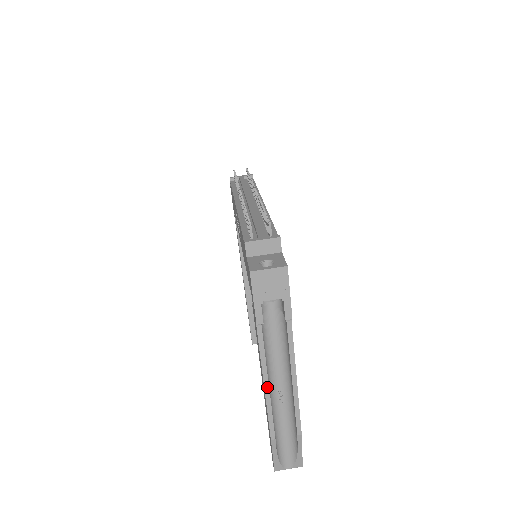
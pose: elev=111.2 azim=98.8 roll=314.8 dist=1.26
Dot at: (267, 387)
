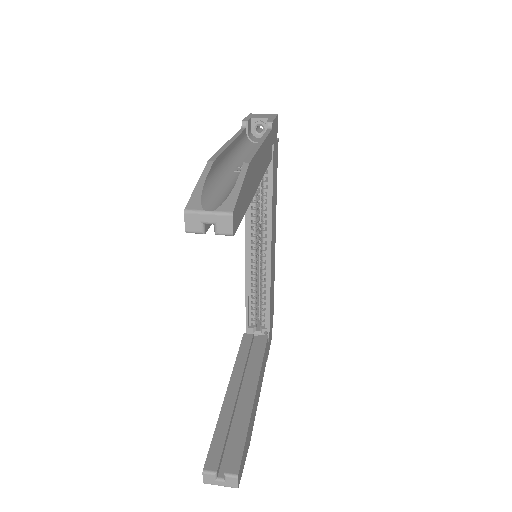
Dot at: (230, 143)
